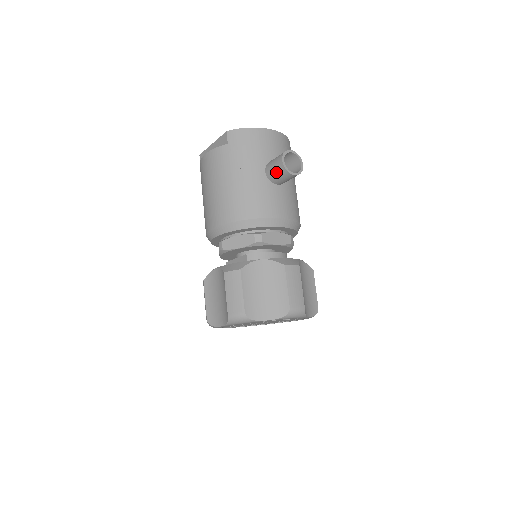
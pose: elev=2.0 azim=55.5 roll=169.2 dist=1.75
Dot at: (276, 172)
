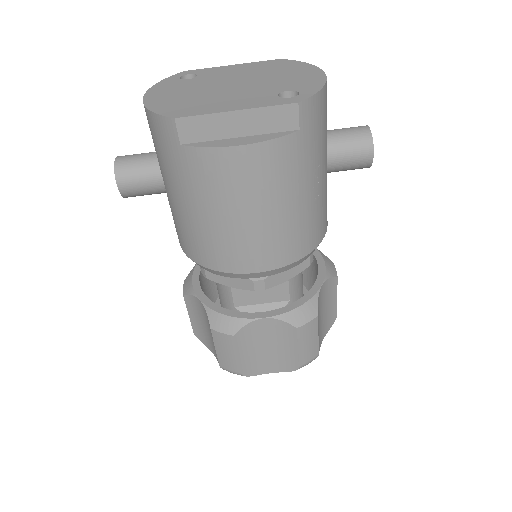
Dot at: (351, 166)
